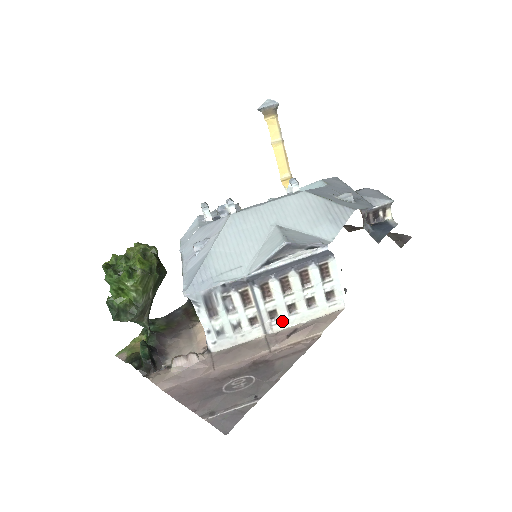
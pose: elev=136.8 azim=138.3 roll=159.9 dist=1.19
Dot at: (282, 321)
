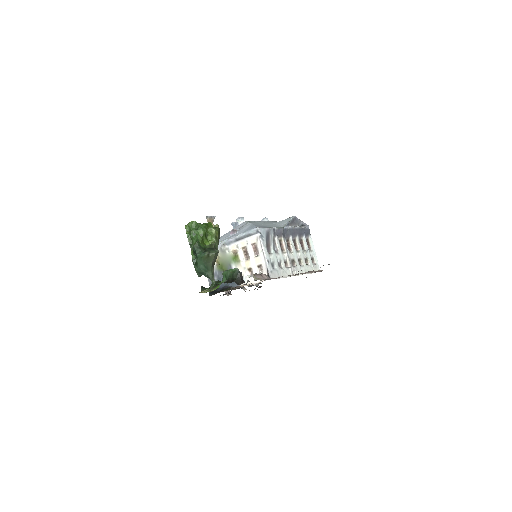
Dot at: (298, 269)
